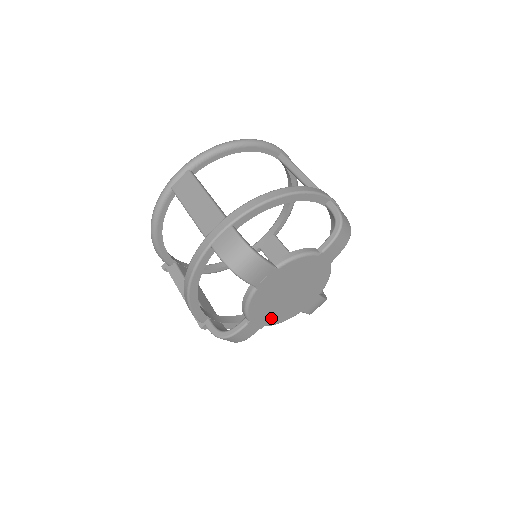
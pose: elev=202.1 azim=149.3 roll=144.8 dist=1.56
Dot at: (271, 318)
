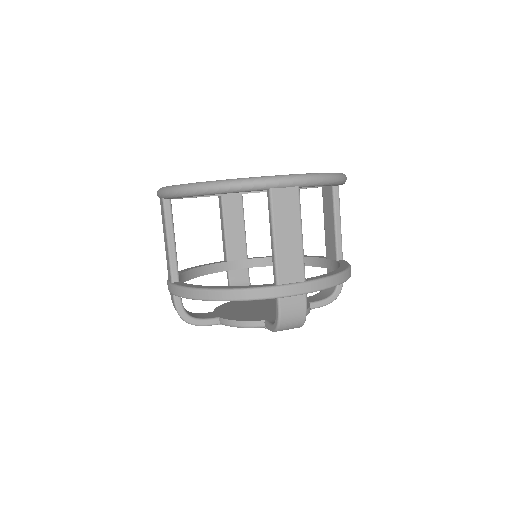
Dot at: occluded
